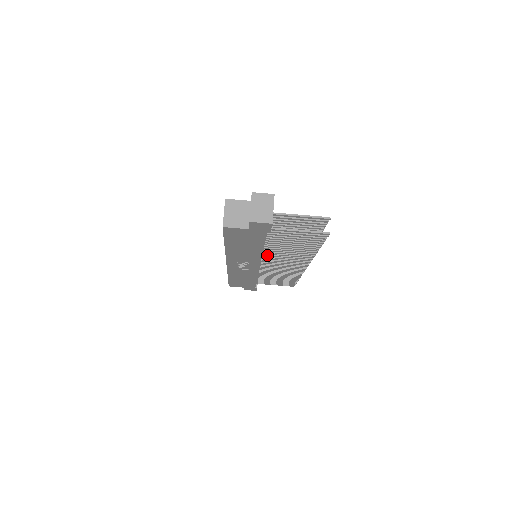
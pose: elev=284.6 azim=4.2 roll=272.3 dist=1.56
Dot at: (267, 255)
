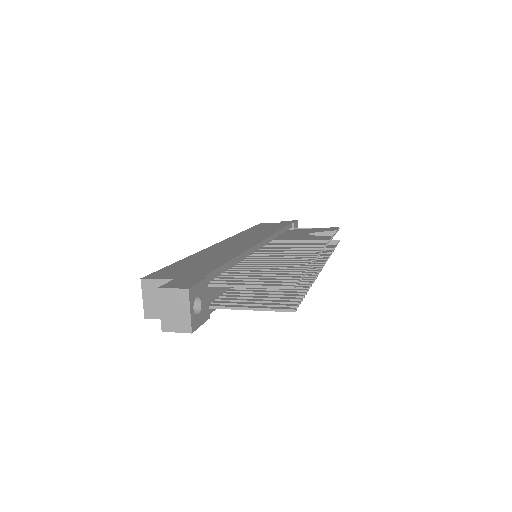
Dot at: occluded
